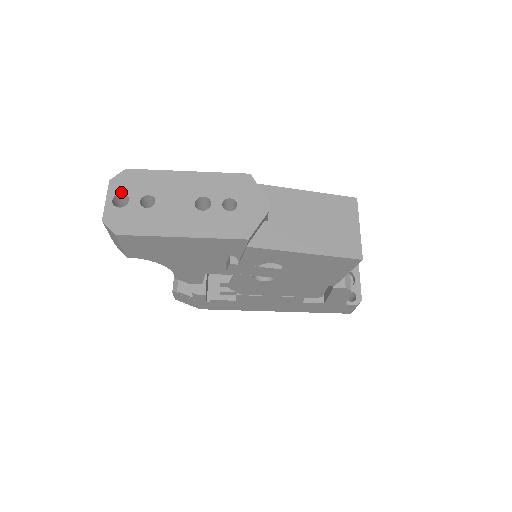
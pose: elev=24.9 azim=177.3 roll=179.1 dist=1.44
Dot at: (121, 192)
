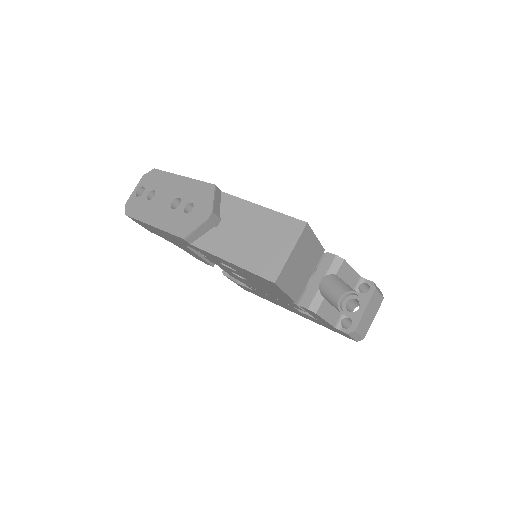
Dot at: (143, 185)
